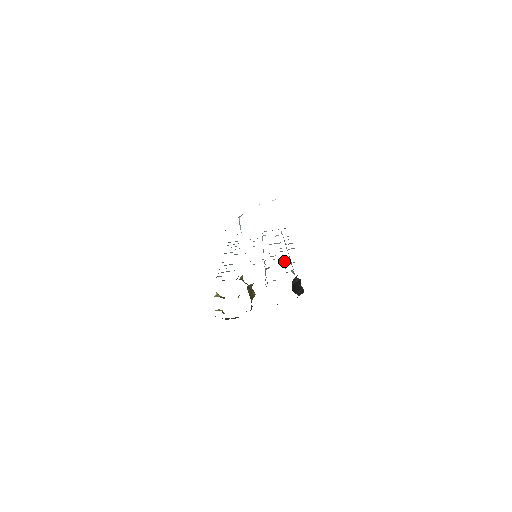
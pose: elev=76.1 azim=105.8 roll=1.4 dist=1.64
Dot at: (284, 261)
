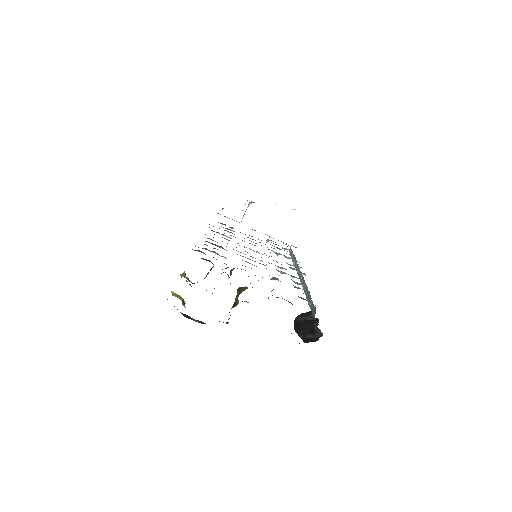
Dot at: occluded
